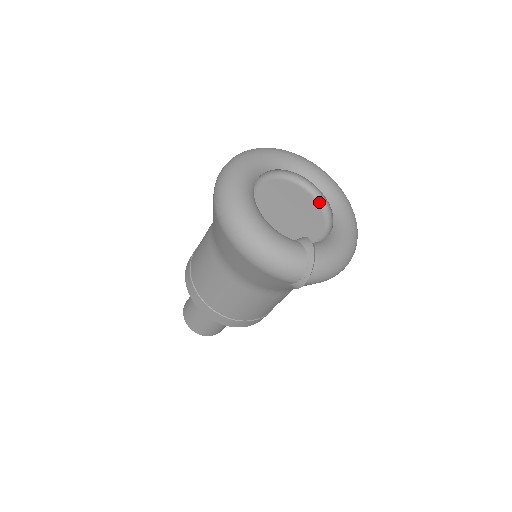
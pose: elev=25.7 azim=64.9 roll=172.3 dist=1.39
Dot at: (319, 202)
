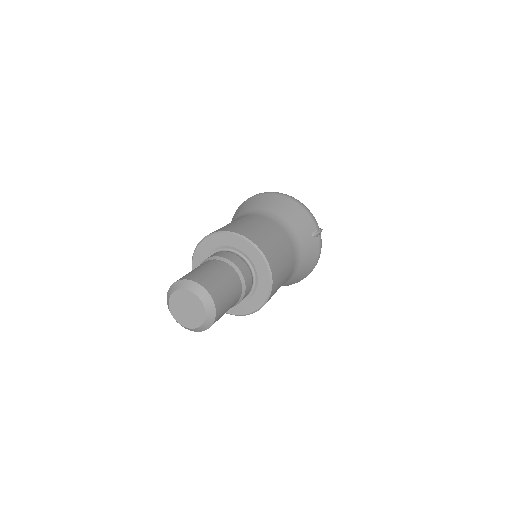
Dot at: occluded
